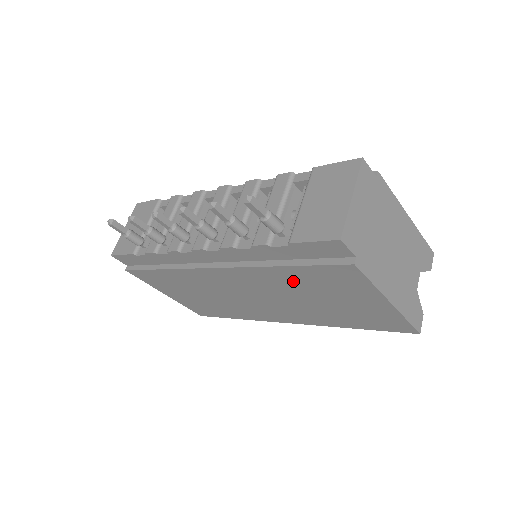
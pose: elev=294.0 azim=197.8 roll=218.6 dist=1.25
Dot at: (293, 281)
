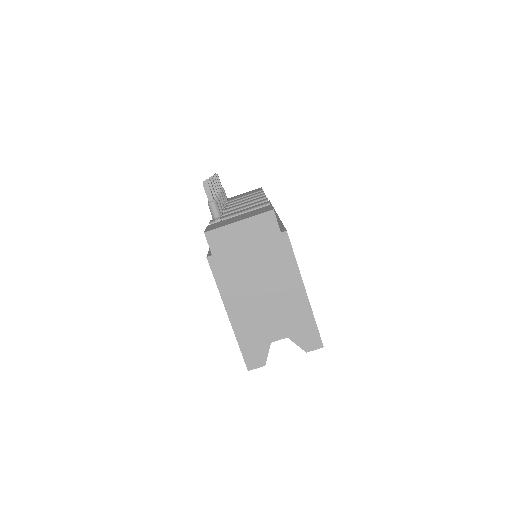
Dot at: occluded
